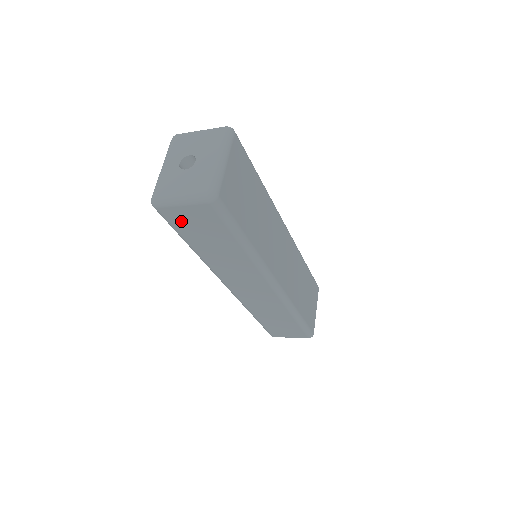
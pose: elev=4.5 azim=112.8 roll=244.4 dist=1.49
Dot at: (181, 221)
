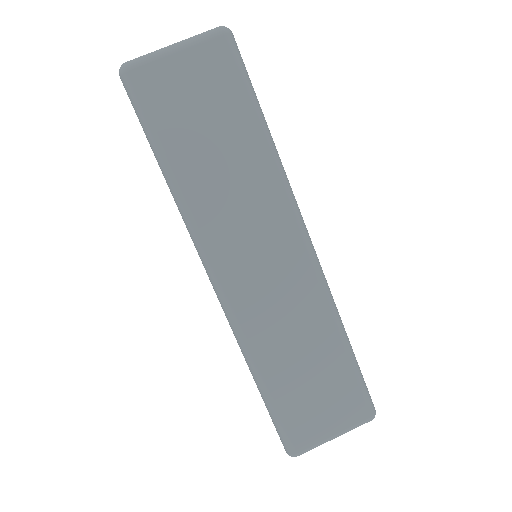
Dot at: occluded
